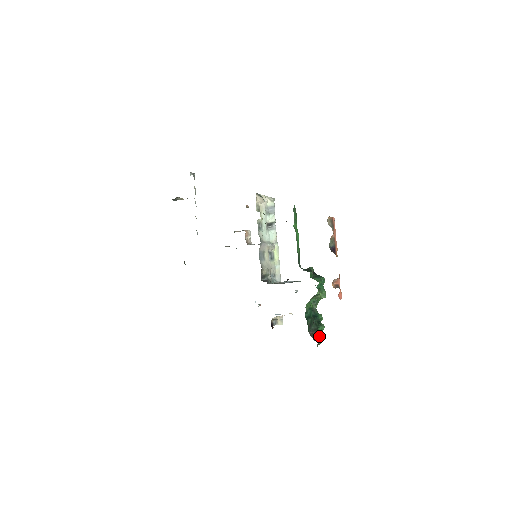
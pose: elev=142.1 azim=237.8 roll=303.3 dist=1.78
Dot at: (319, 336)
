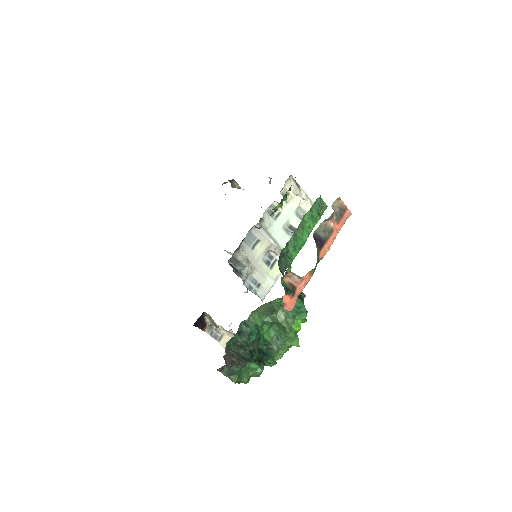
Dot at: (240, 367)
